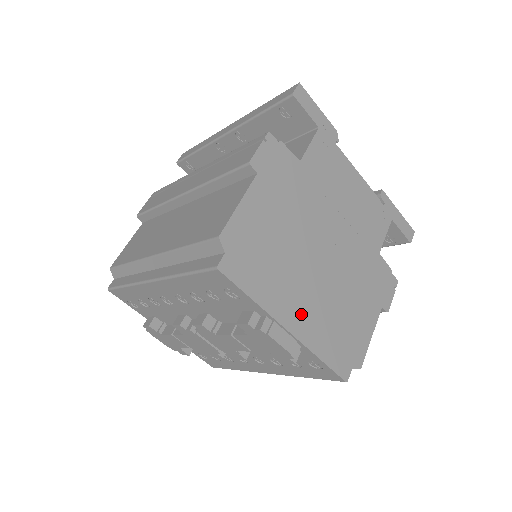
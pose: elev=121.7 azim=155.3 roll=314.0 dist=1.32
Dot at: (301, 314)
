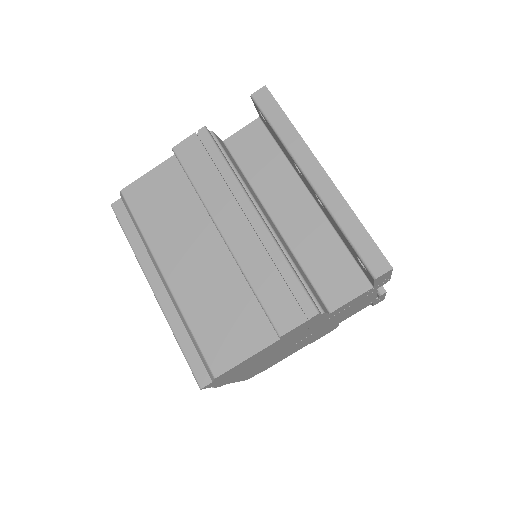
Dot at: (244, 374)
